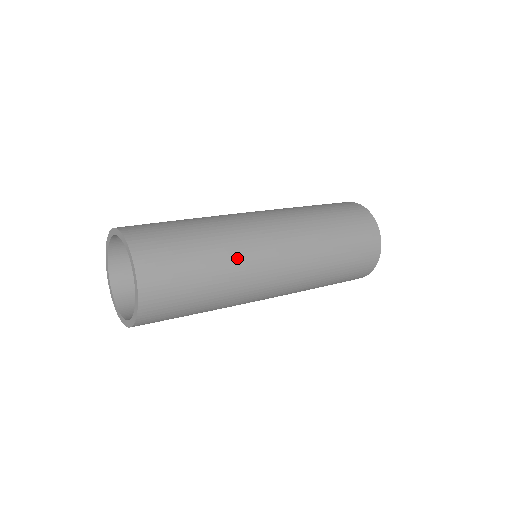
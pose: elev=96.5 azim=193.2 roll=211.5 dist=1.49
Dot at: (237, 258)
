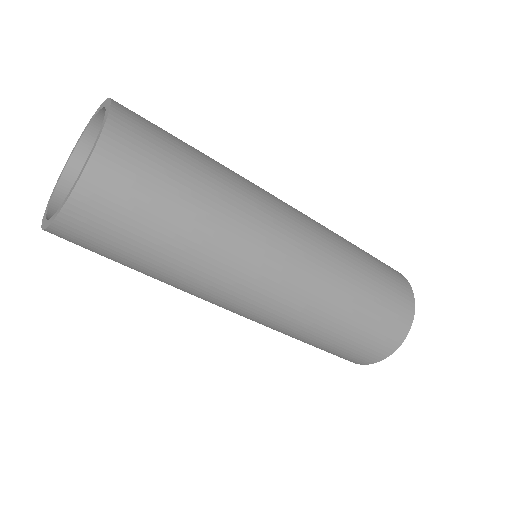
Dot at: (222, 255)
